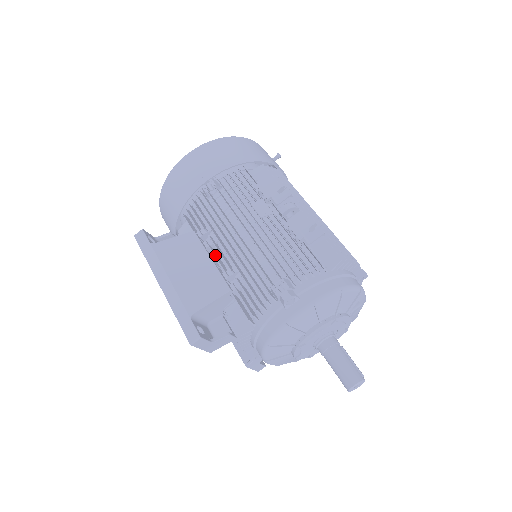
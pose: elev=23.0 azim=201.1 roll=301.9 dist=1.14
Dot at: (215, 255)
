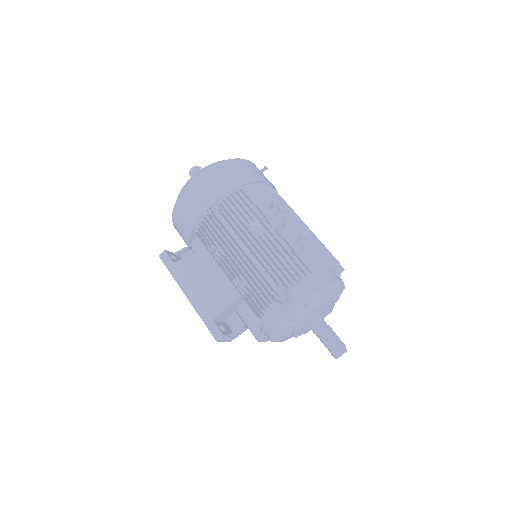
Dot at: (225, 267)
